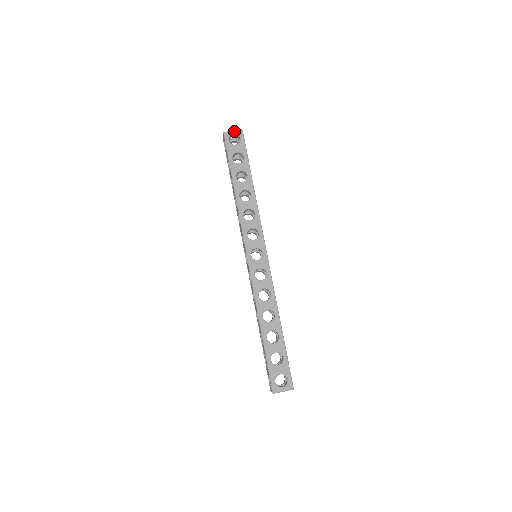
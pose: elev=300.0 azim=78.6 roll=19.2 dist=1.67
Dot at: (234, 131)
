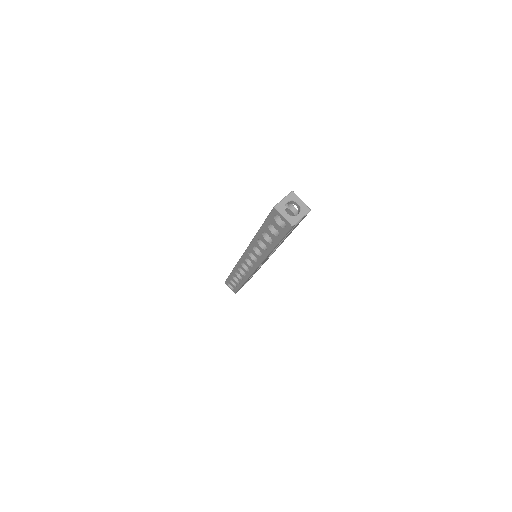
Dot at: (284, 218)
